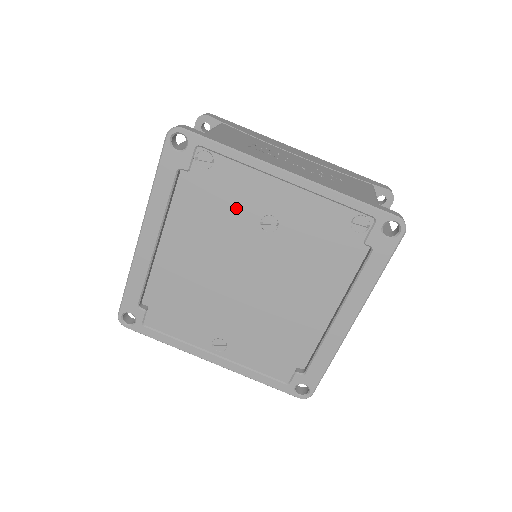
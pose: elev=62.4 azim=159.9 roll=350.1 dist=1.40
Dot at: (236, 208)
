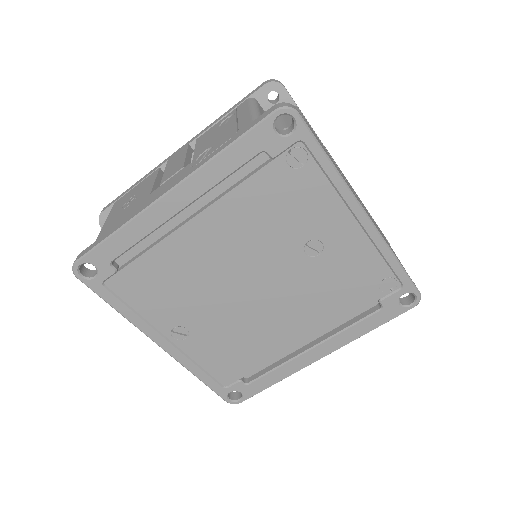
Dot at: (293, 219)
